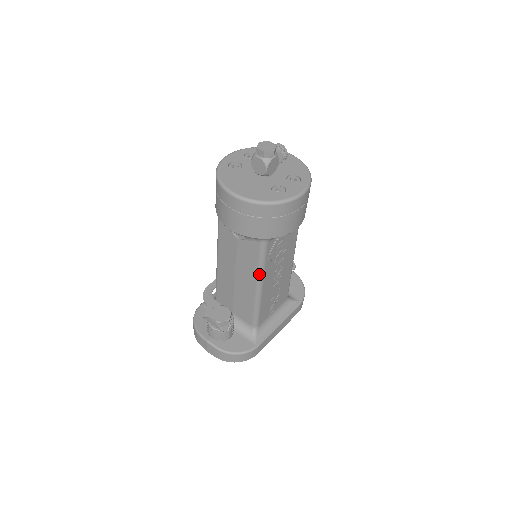
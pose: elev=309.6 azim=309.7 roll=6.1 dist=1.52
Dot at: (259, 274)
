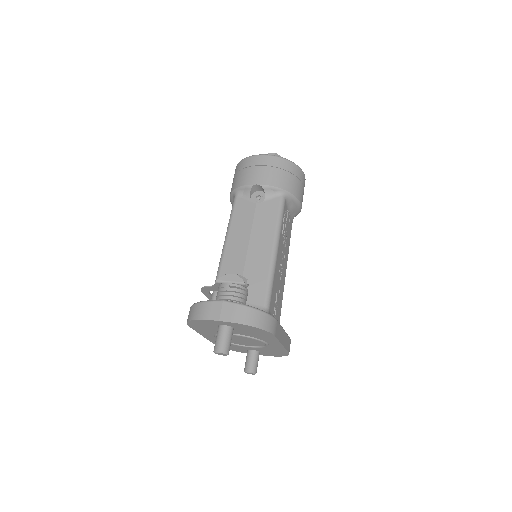
Dot at: (277, 231)
